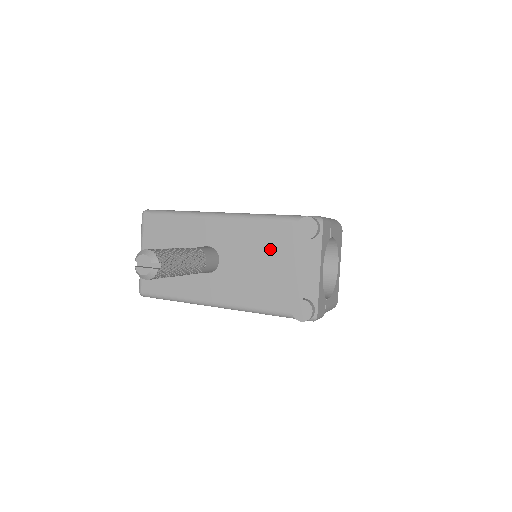
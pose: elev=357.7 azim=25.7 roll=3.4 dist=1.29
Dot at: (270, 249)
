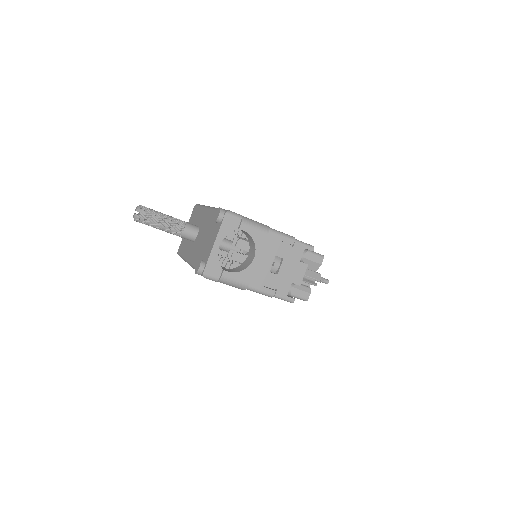
Dot at: (209, 229)
